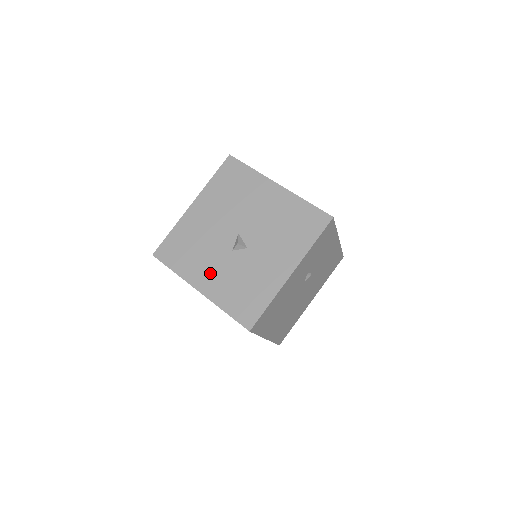
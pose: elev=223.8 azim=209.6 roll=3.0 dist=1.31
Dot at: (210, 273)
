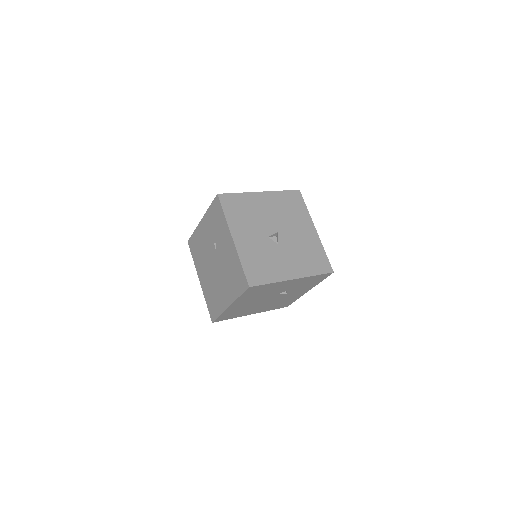
Dot at: (247, 236)
